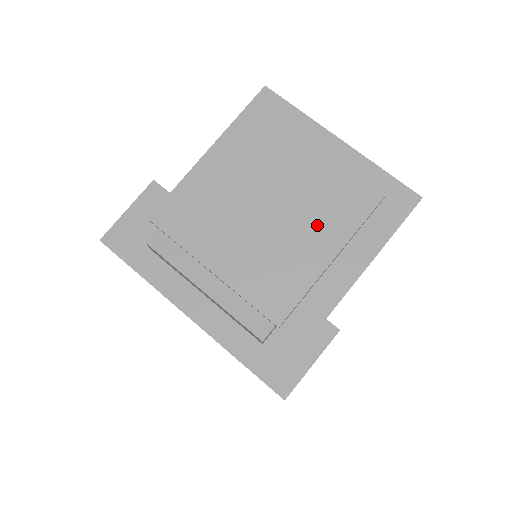
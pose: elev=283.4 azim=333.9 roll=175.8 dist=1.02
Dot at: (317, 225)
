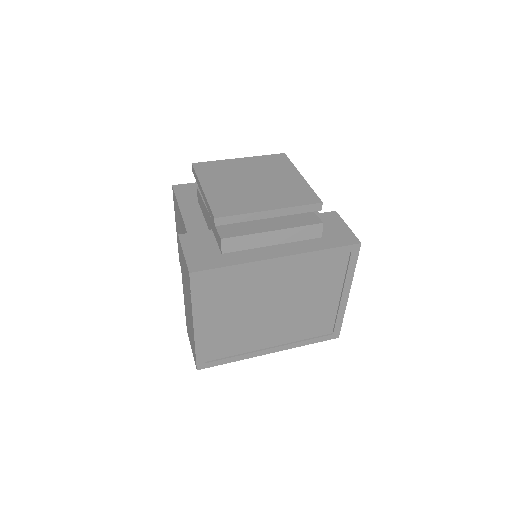
Dot at: (280, 173)
